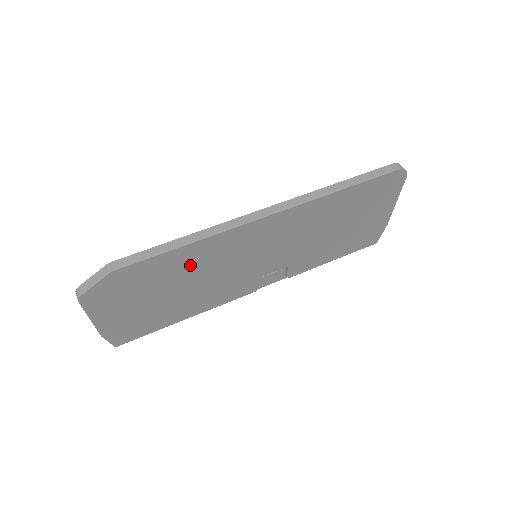
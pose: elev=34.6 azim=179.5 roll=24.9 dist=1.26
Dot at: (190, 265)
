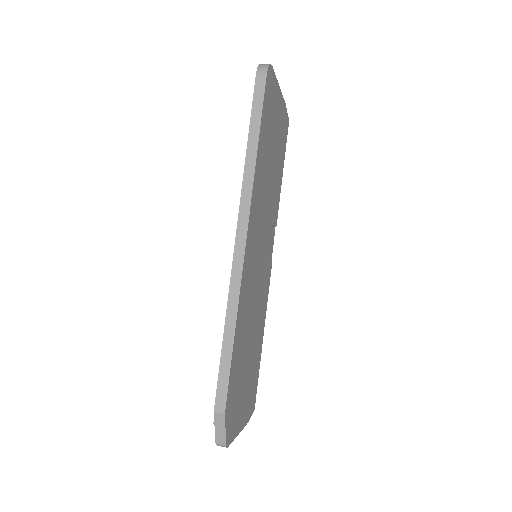
Dot at: (243, 330)
